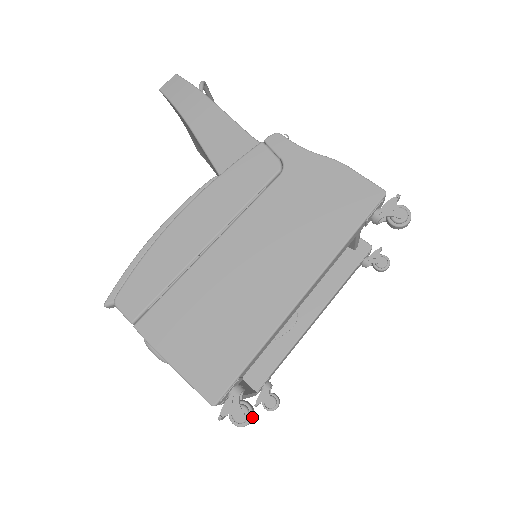
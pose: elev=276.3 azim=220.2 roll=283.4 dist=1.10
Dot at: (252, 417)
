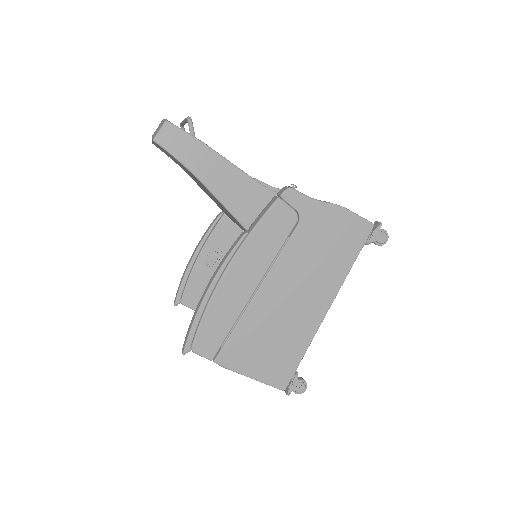
Dot at: occluded
